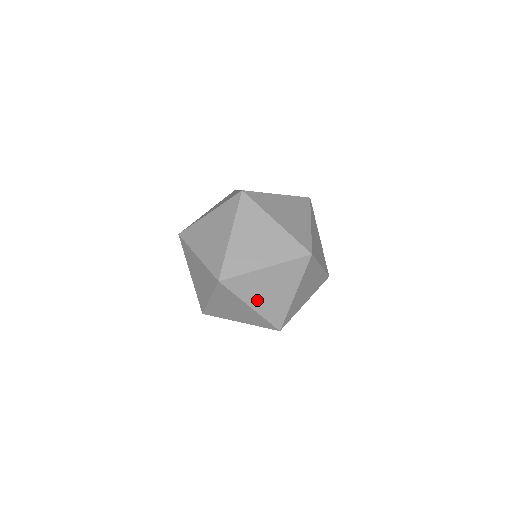
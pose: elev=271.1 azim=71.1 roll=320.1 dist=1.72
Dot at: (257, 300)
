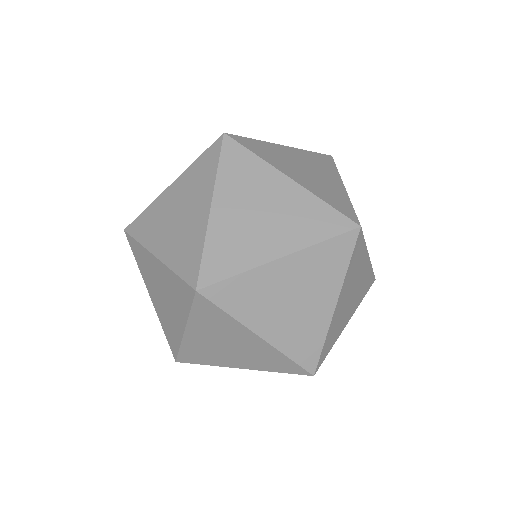
Dot at: (230, 207)
